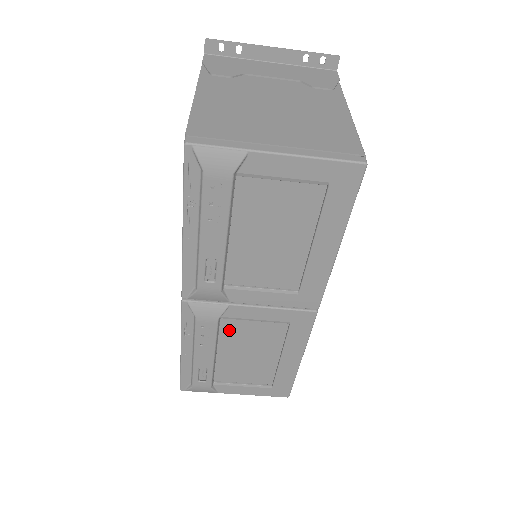
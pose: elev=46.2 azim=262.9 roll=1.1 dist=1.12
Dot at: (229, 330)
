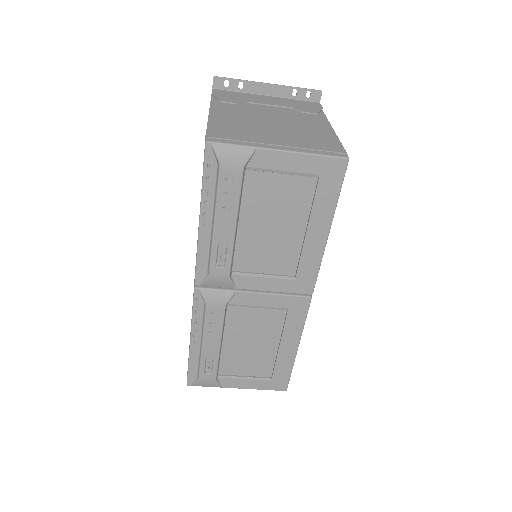
Dot at: (234, 318)
